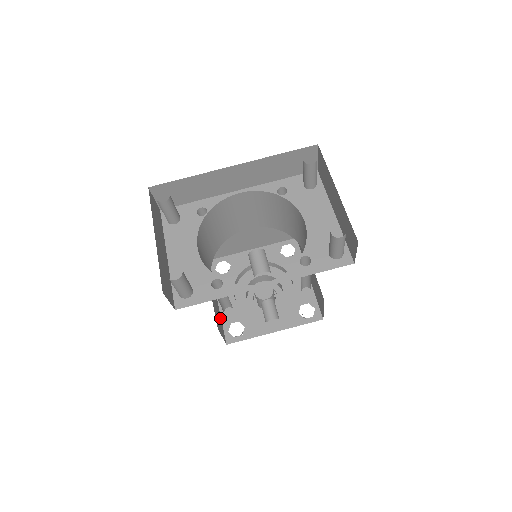
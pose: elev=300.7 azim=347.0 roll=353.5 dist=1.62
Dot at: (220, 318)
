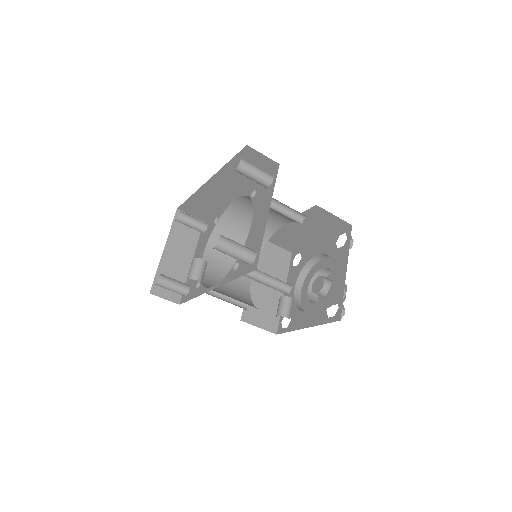
Dot at: (276, 309)
